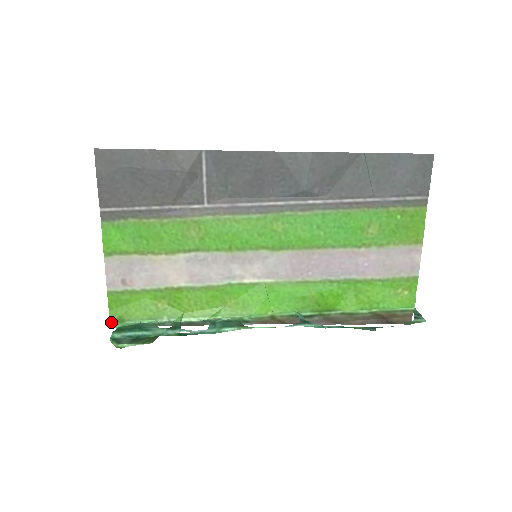
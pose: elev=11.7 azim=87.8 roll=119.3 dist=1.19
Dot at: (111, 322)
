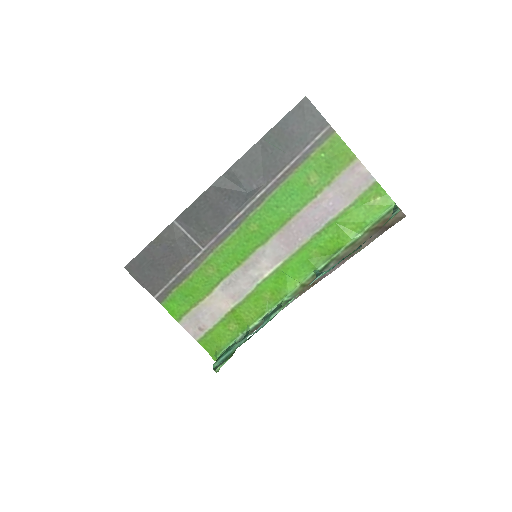
Dot at: (214, 358)
